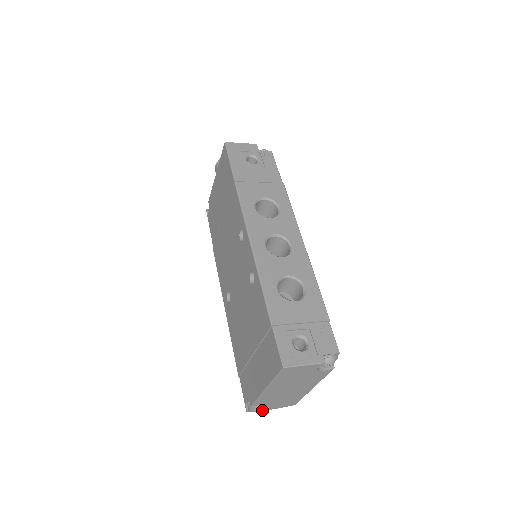
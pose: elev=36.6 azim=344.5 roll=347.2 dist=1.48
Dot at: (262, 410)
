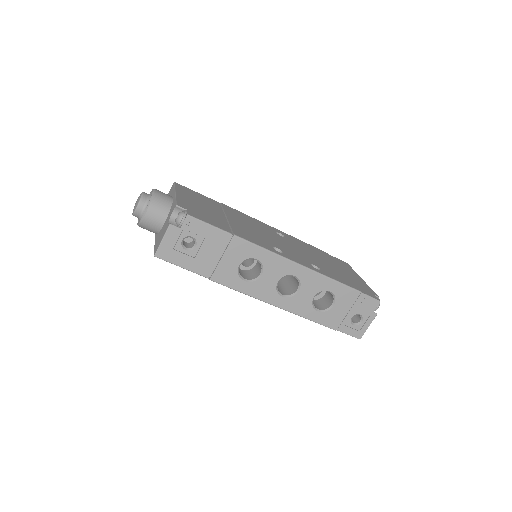
Dot at: occluded
